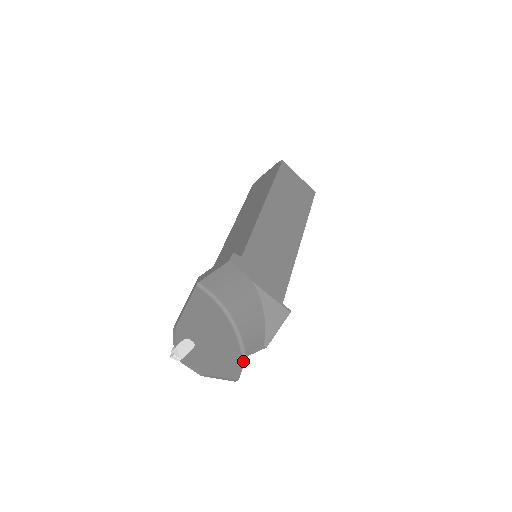
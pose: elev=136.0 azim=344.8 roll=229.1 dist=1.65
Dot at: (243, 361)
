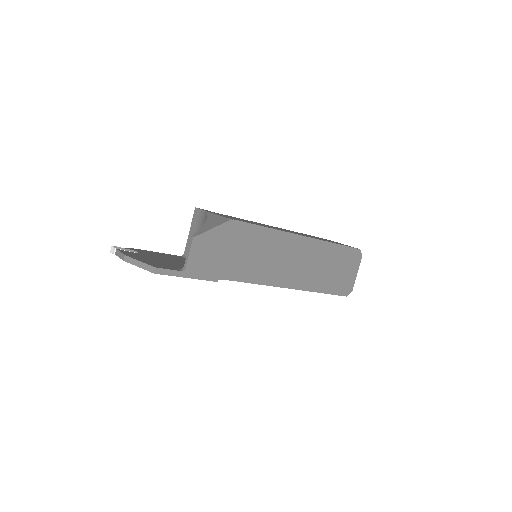
Dot at: (177, 270)
